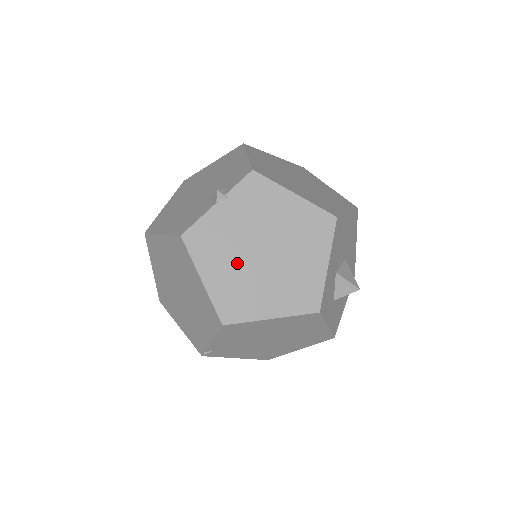
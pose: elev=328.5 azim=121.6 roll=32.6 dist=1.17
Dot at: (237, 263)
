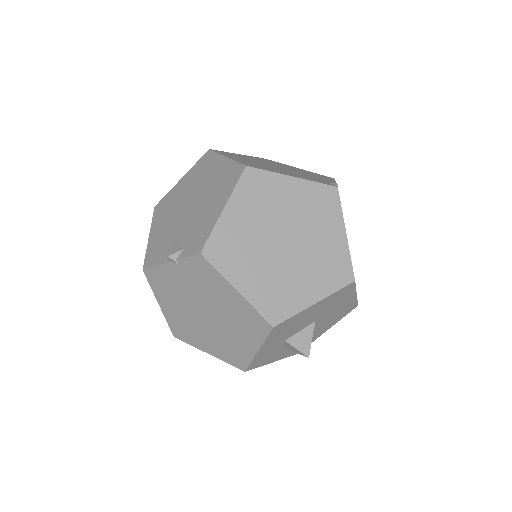
Dot at: (185, 309)
